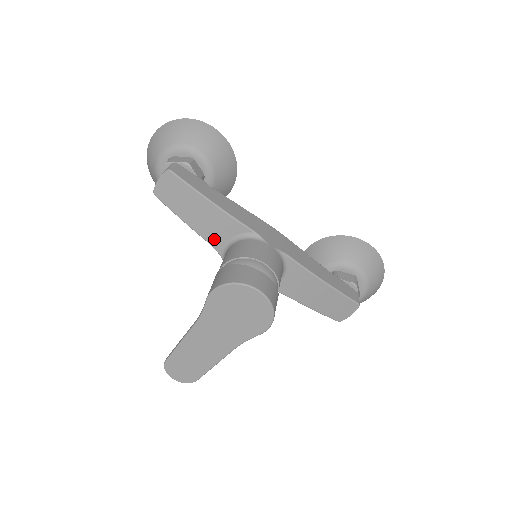
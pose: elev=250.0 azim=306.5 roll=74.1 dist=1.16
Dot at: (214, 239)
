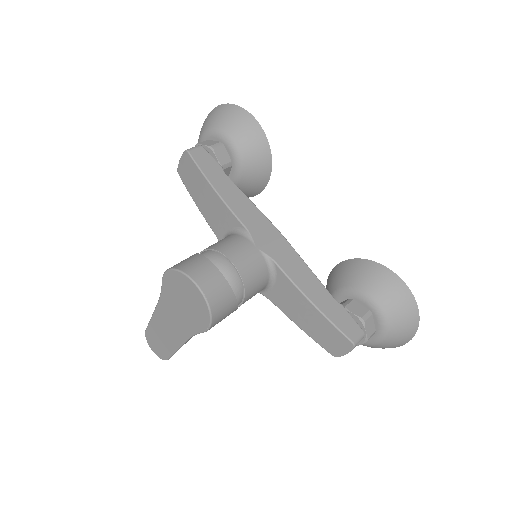
Dot at: (216, 227)
